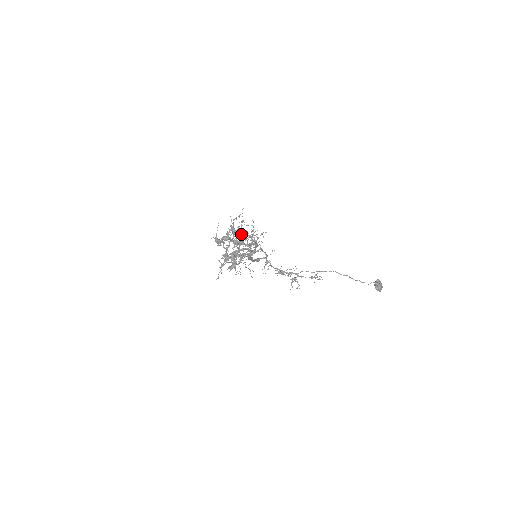
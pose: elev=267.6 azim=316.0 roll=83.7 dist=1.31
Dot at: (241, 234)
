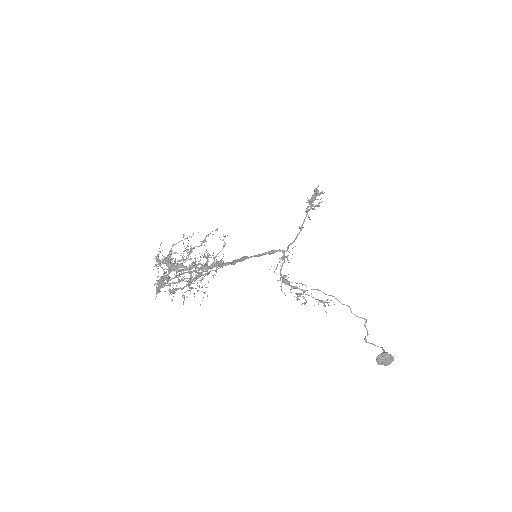
Dot at: (171, 268)
